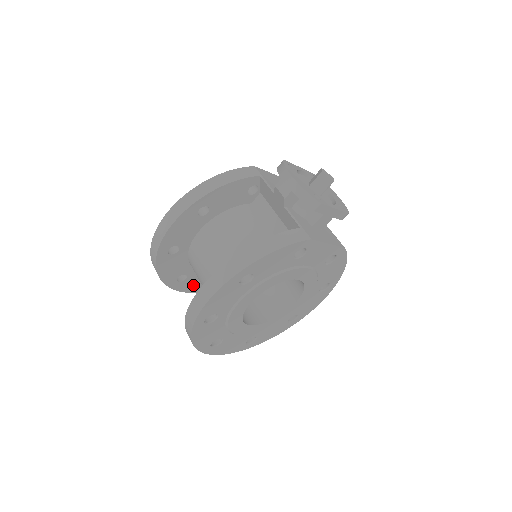
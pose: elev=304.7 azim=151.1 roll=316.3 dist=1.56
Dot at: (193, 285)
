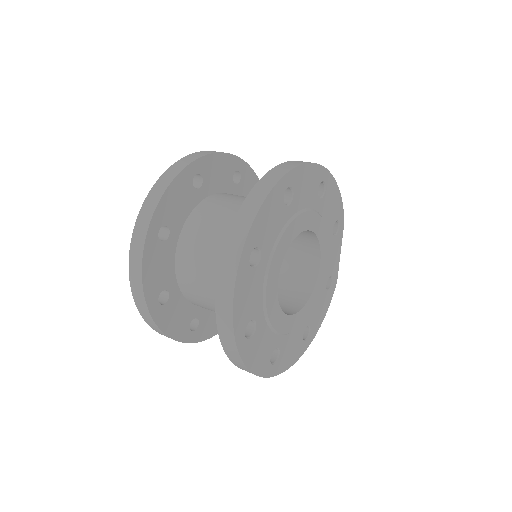
Dot at: (154, 265)
